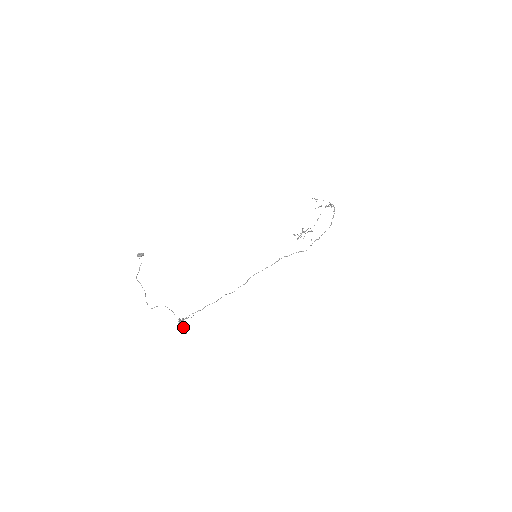
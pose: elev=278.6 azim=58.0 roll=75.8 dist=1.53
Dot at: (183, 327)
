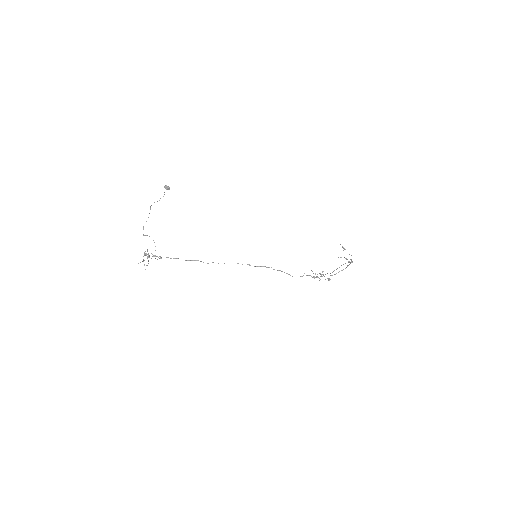
Dot at: occluded
